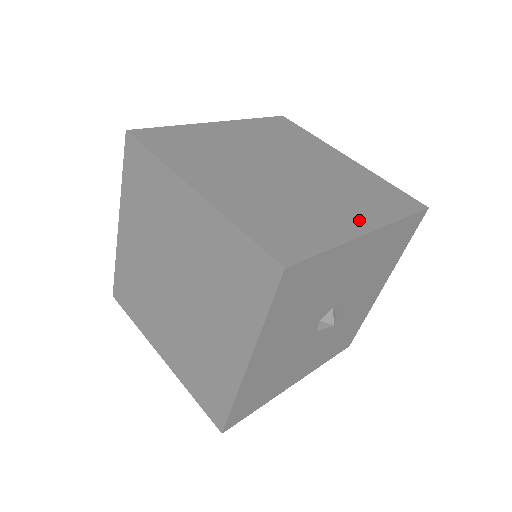
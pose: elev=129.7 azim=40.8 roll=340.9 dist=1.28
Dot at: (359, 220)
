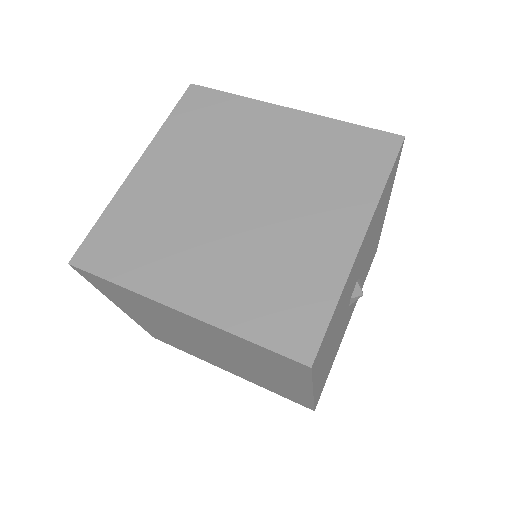
Dot at: occluded
